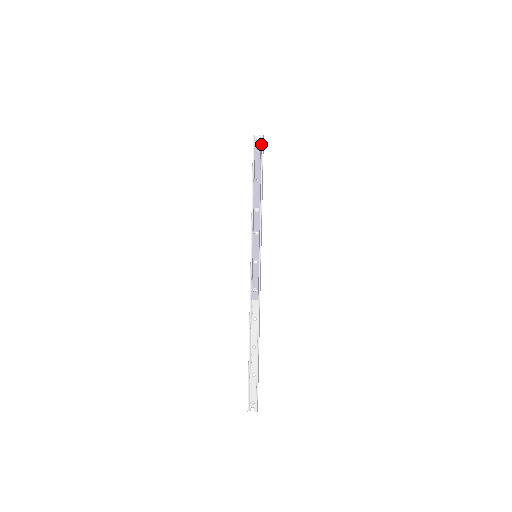
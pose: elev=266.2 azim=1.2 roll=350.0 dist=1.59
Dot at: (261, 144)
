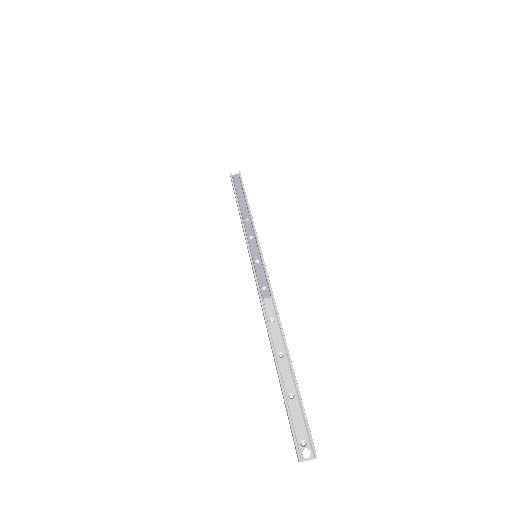
Dot at: (239, 177)
